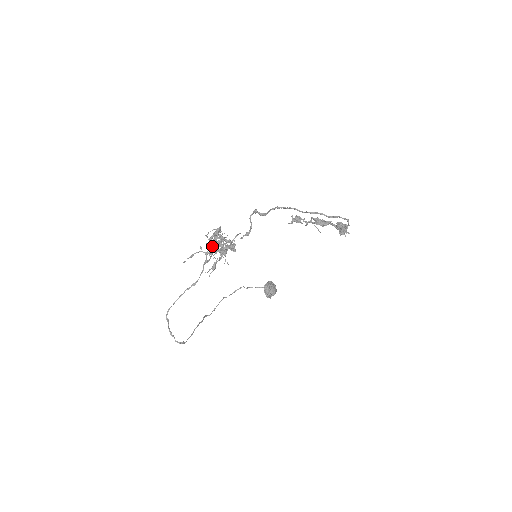
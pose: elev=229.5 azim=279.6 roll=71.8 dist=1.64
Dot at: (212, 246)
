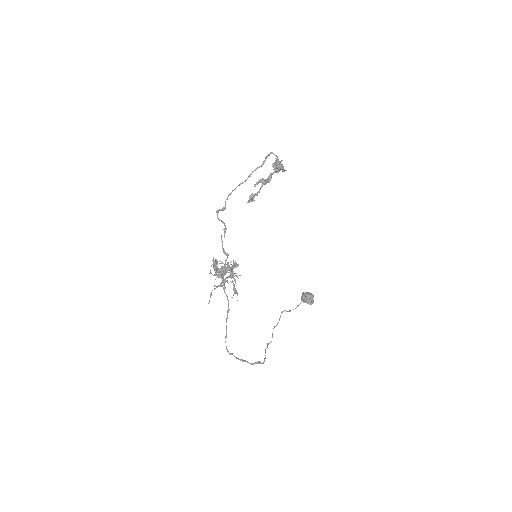
Dot at: (221, 278)
